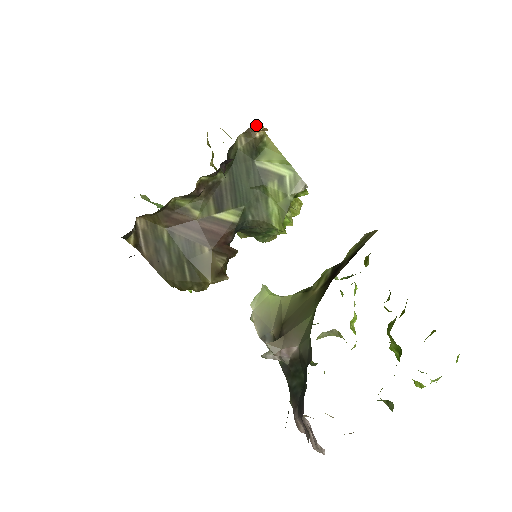
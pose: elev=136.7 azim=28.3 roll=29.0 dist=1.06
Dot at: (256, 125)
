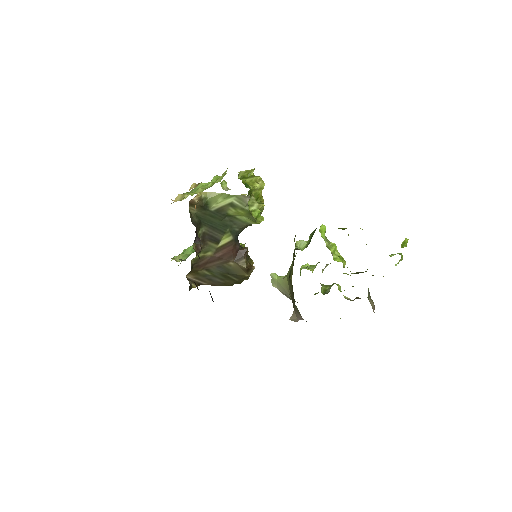
Dot at: (191, 200)
